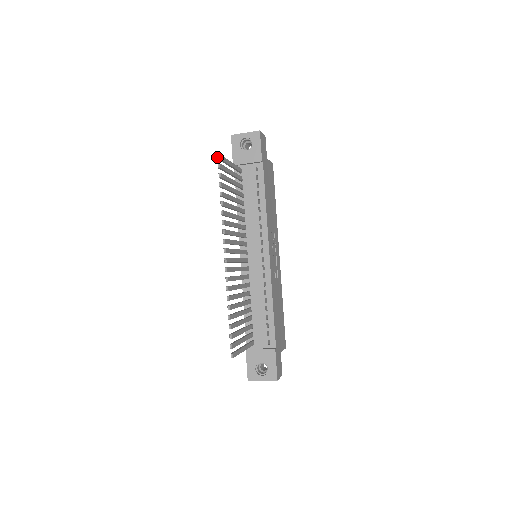
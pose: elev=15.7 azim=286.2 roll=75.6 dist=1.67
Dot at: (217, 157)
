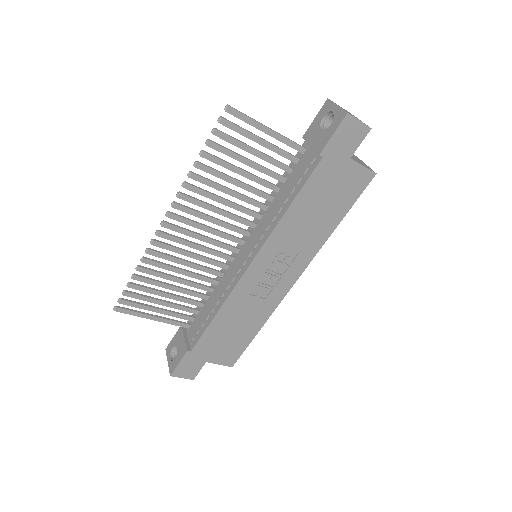
Dot at: (225, 108)
